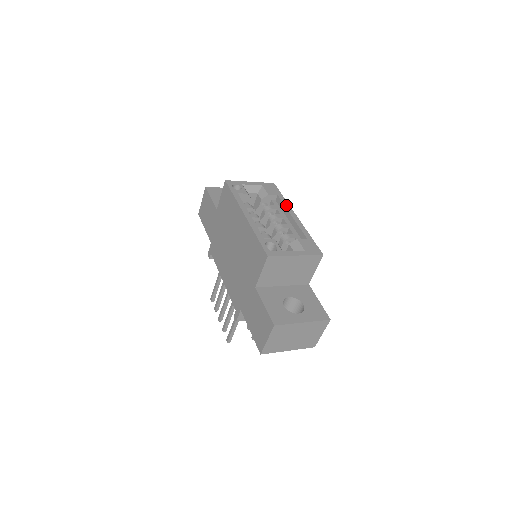
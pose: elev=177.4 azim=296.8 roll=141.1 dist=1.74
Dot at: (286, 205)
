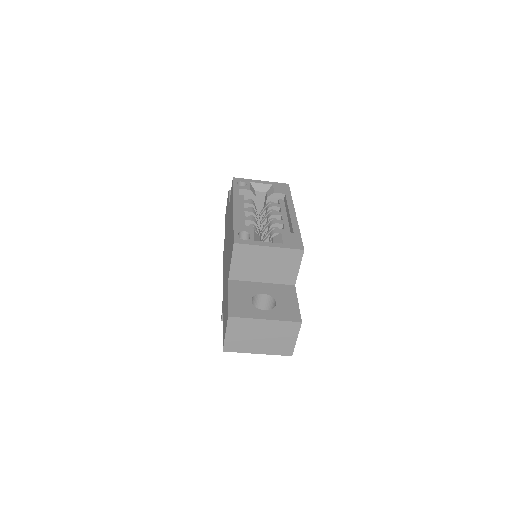
Dot at: (289, 203)
